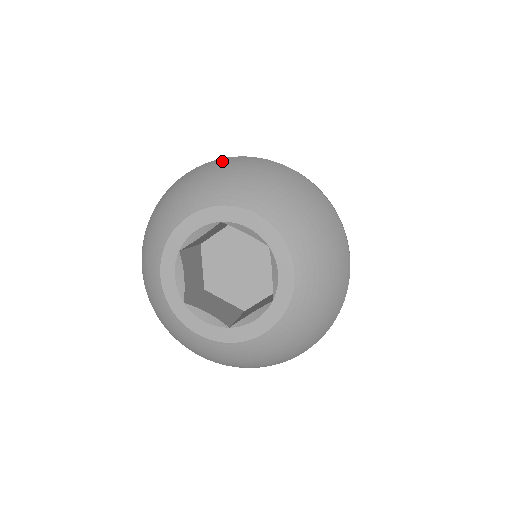
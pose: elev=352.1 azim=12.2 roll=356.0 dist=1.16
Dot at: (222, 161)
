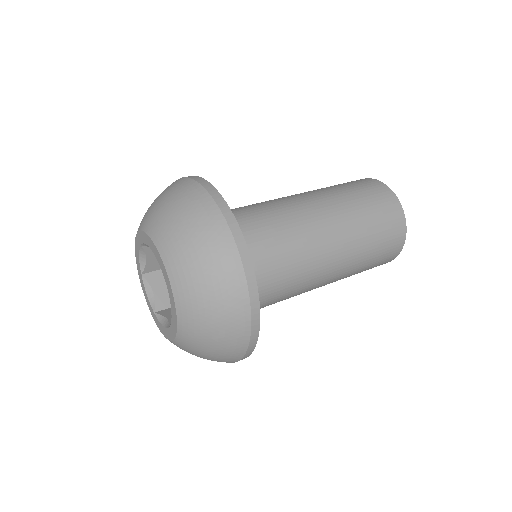
Dot at: occluded
